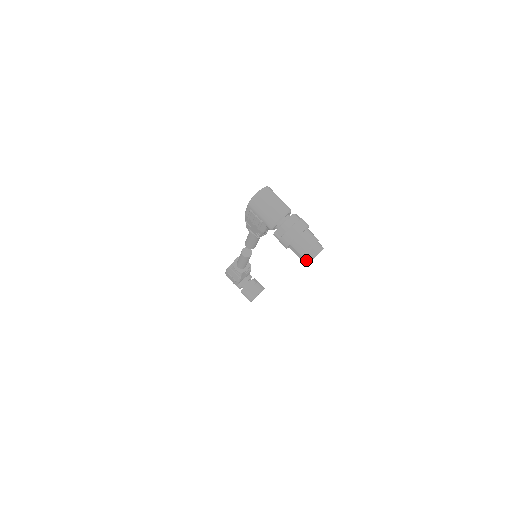
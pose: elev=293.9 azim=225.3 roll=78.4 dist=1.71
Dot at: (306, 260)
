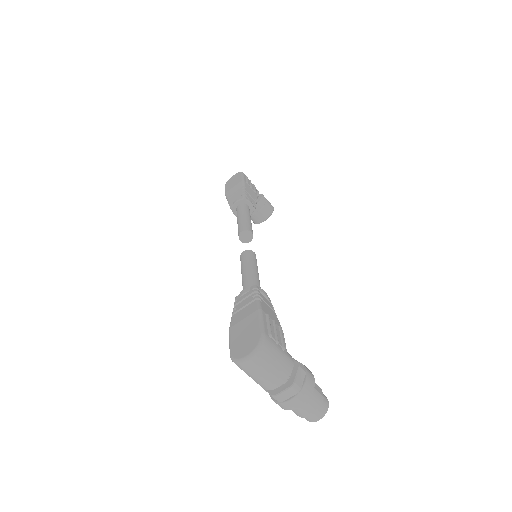
Dot at: occluded
